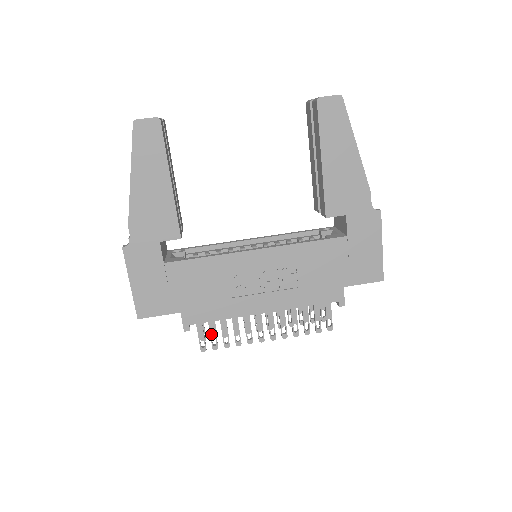
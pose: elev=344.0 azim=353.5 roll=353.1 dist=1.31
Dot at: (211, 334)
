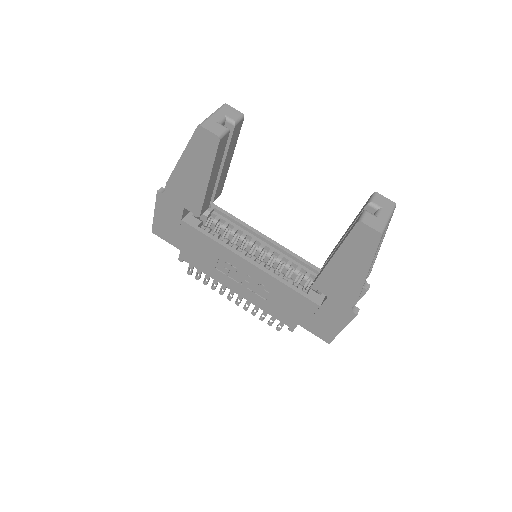
Dot at: (198, 271)
